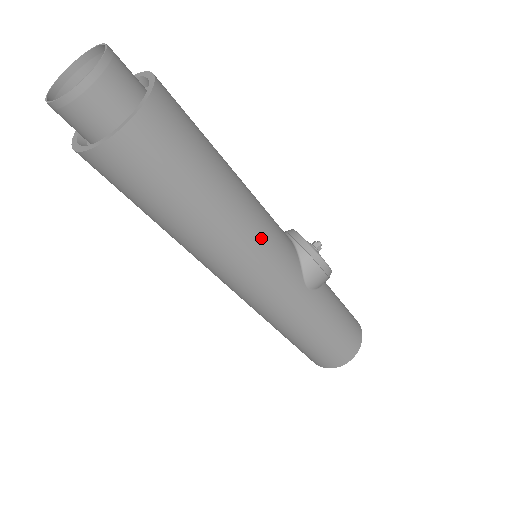
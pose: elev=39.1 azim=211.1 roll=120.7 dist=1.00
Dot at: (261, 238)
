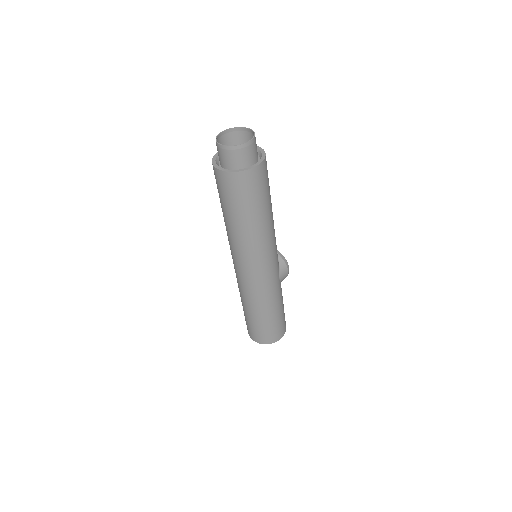
Dot at: (274, 241)
